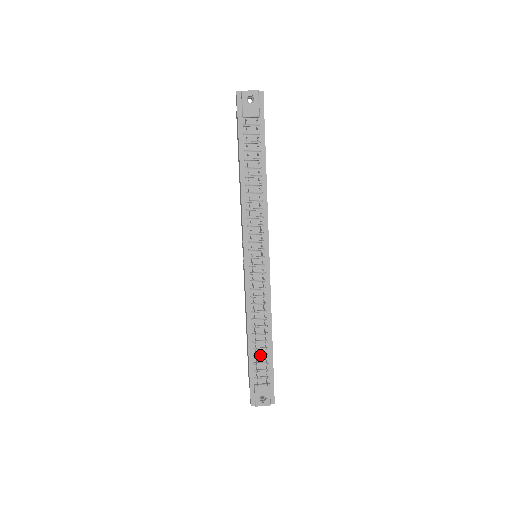
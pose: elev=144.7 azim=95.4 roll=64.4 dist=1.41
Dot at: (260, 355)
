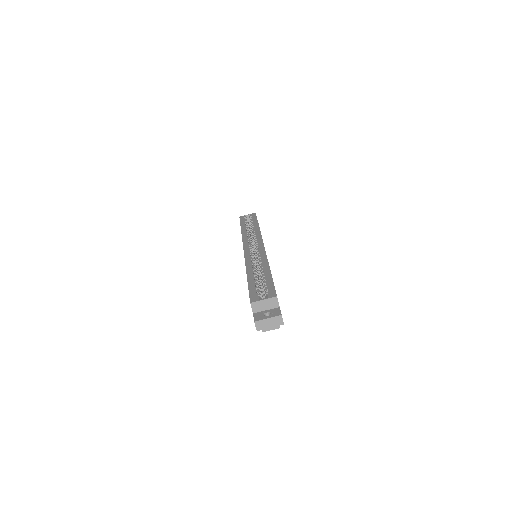
Dot at: occluded
